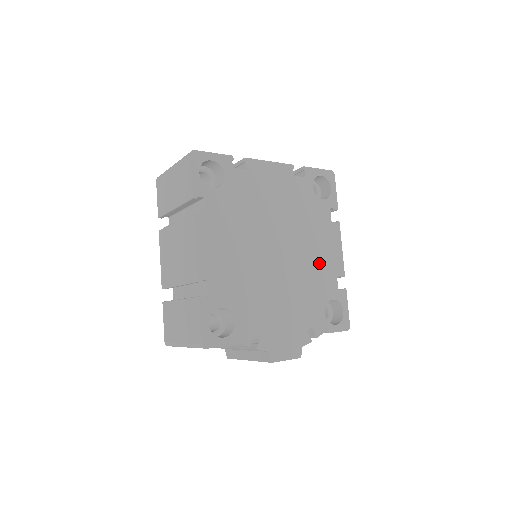
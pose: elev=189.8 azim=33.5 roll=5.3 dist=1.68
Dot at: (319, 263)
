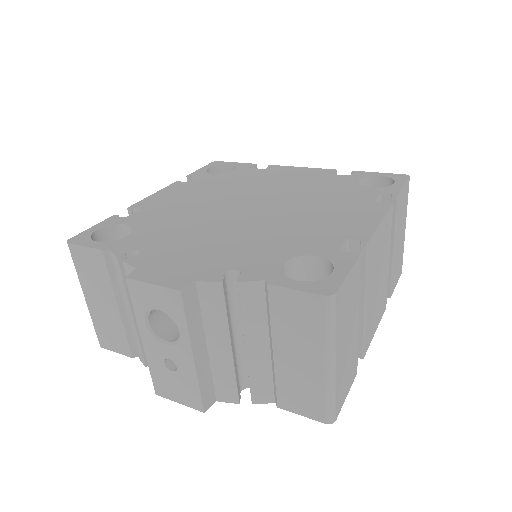
Dot at: (317, 224)
